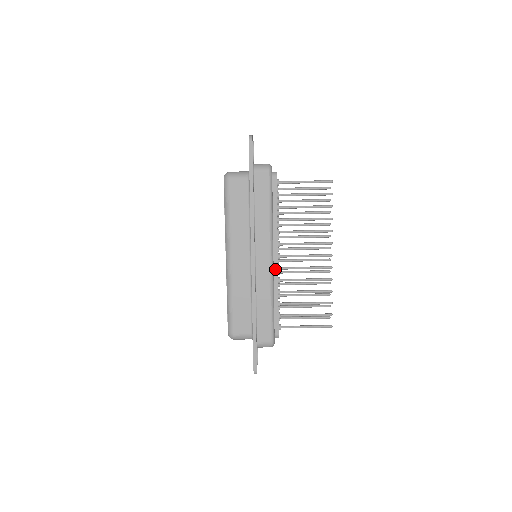
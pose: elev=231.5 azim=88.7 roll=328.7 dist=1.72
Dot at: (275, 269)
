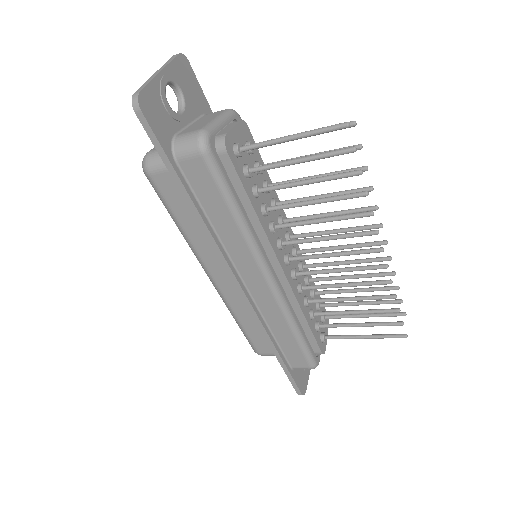
Dot at: (285, 285)
